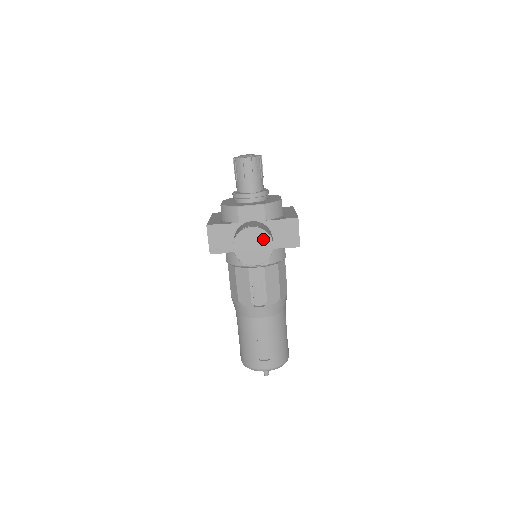
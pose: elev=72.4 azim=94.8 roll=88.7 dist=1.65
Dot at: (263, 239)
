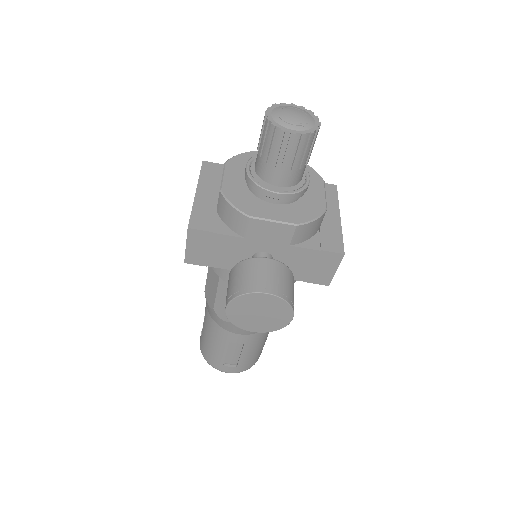
Dot at: (279, 310)
